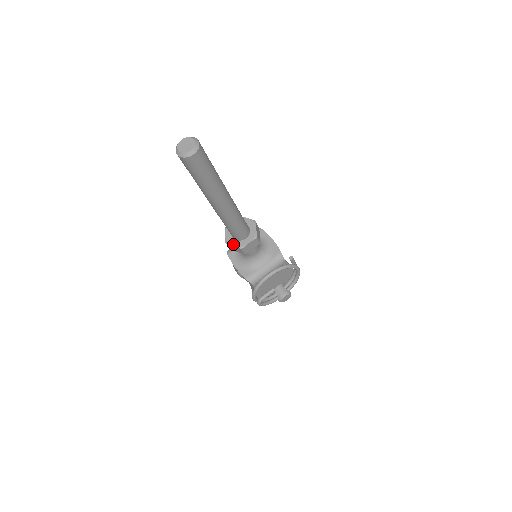
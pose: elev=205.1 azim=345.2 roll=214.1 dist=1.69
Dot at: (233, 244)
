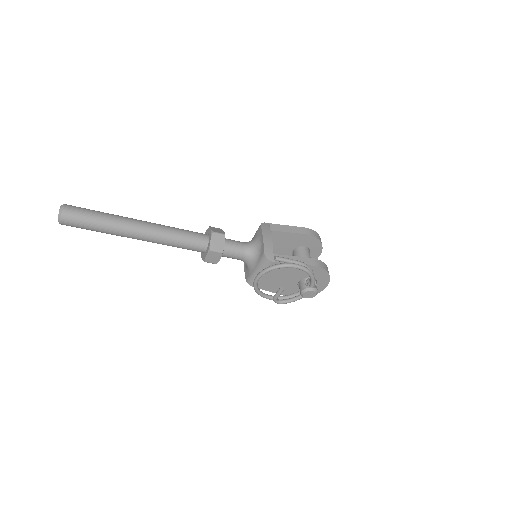
Dot at: (202, 257)
